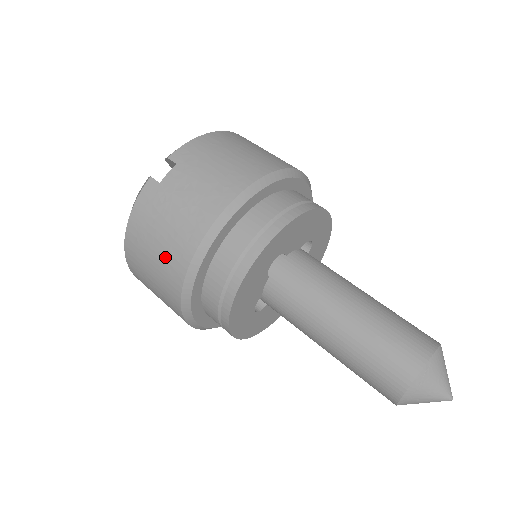
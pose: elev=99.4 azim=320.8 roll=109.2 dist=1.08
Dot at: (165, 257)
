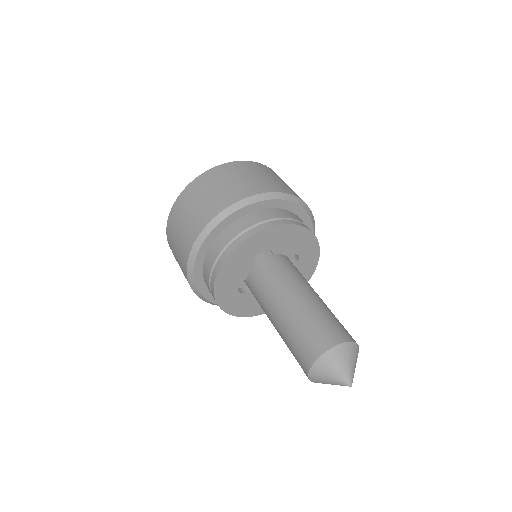
Dot at: occluded
